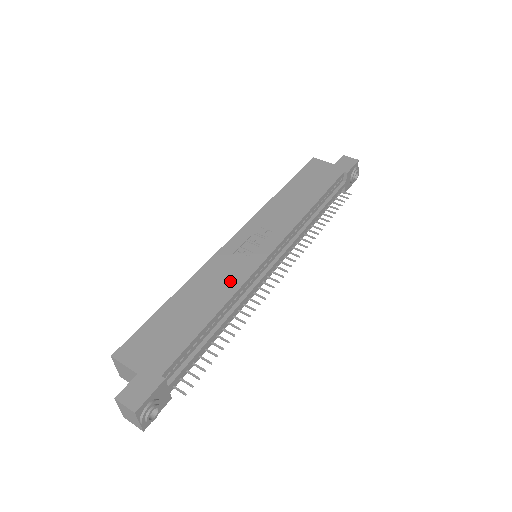
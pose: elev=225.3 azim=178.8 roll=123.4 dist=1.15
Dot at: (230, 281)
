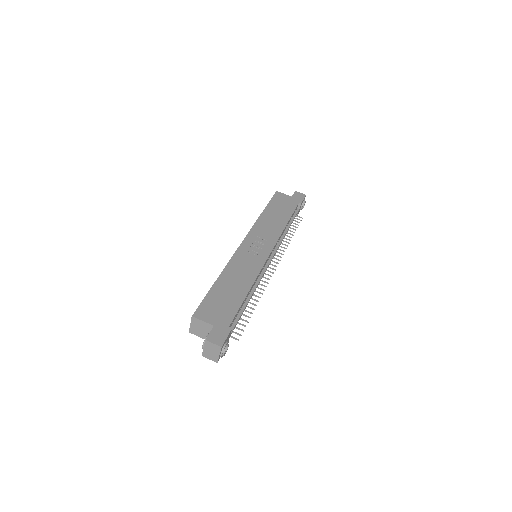
Dot at: (251, 271)
